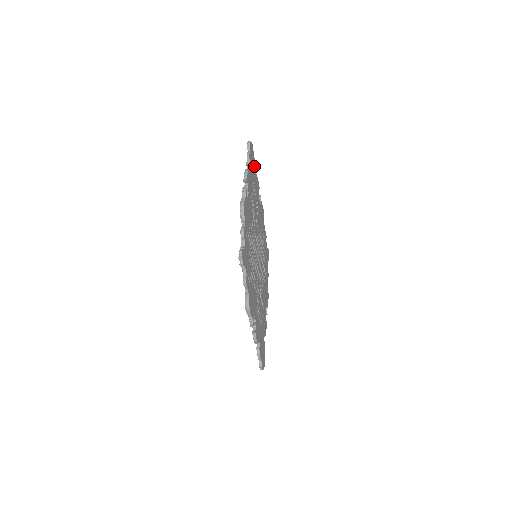
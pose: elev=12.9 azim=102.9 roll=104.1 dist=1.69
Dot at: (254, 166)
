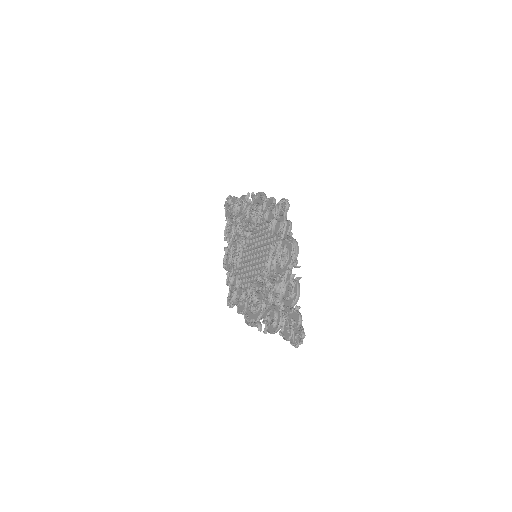
Dot at: occluded
